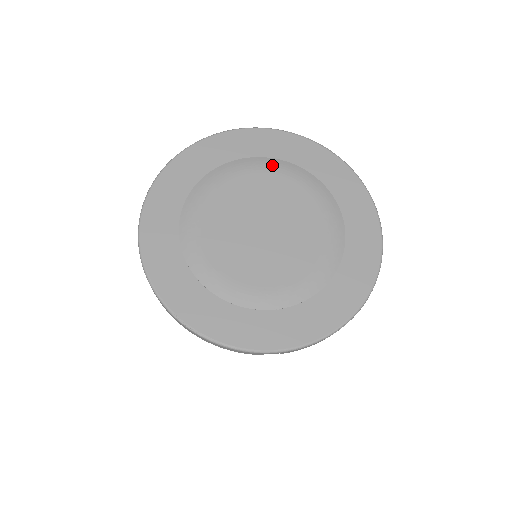
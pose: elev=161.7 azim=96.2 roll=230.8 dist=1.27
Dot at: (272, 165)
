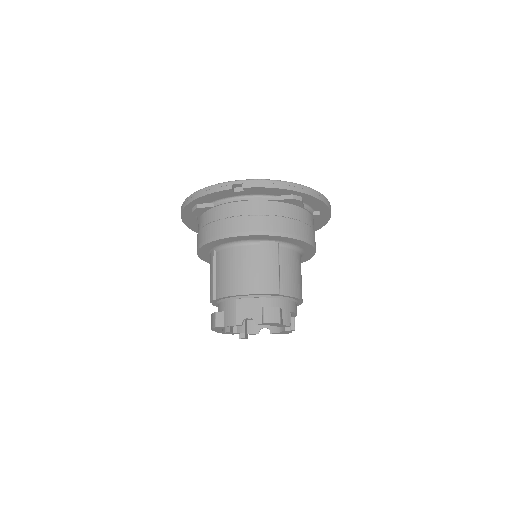
Dot at: occluded
